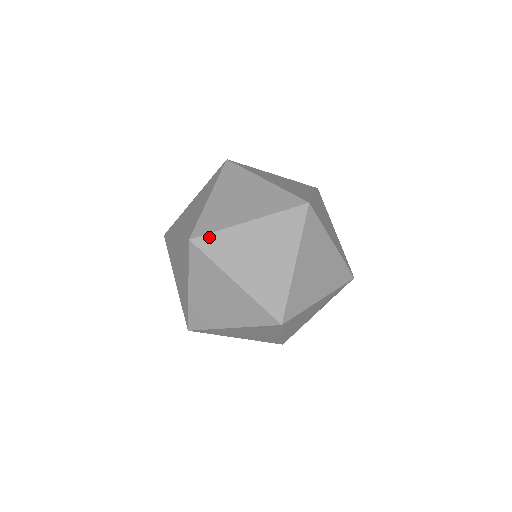
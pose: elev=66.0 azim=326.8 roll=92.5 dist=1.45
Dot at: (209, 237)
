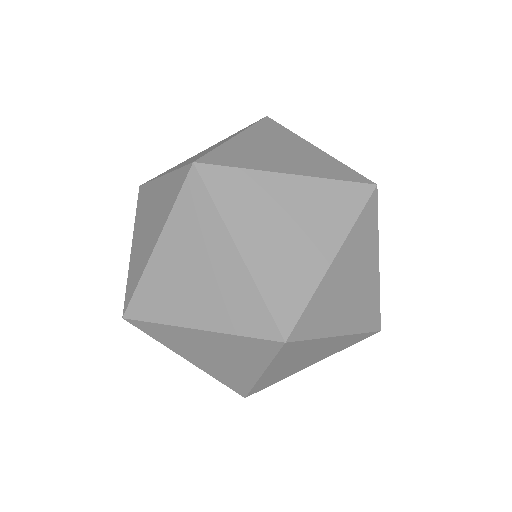
Dot at: (212, 154)
